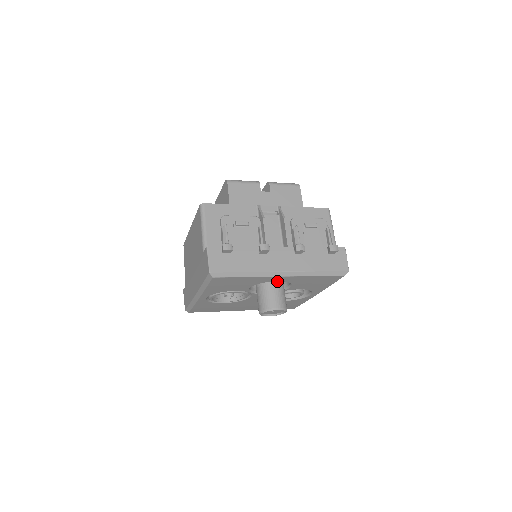
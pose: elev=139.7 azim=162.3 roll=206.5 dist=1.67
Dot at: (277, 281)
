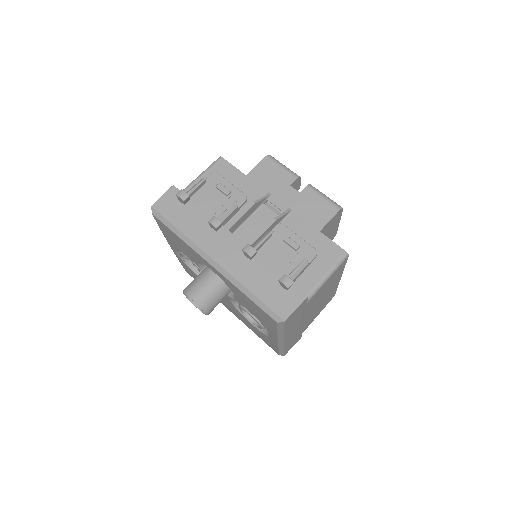
Dot at: occluded
